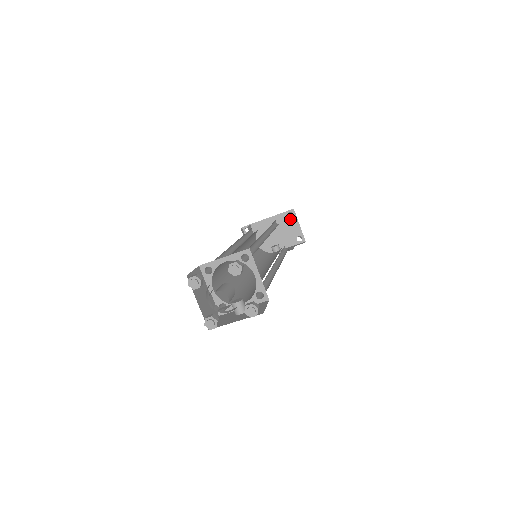
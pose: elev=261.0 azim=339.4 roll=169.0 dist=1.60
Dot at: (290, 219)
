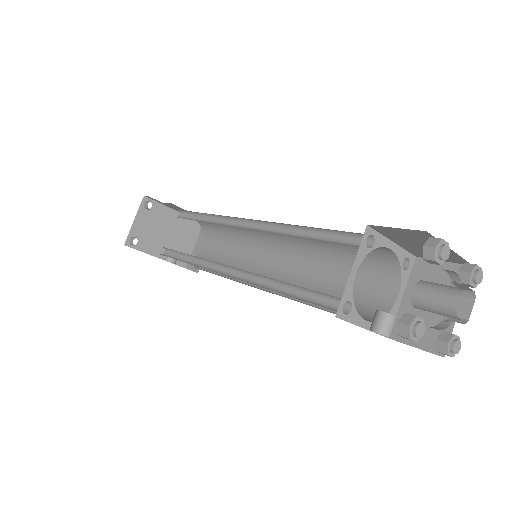
Dot at: occluded
